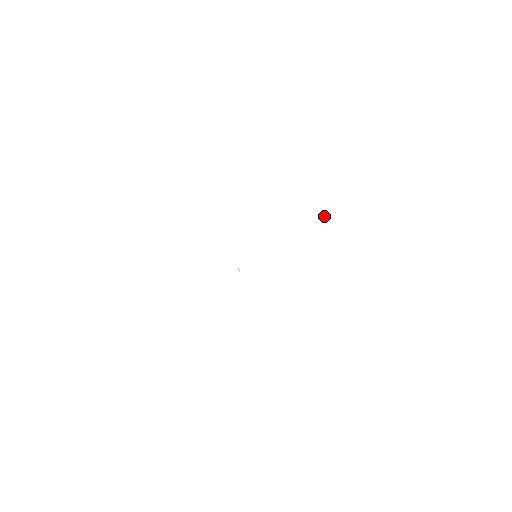
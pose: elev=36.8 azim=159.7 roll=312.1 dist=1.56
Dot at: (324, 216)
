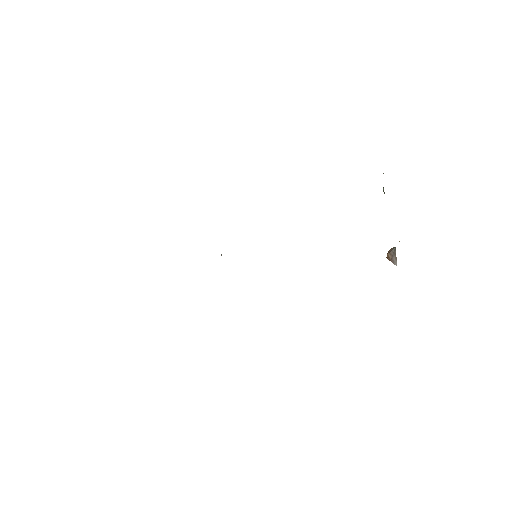
Dot at: occluded
